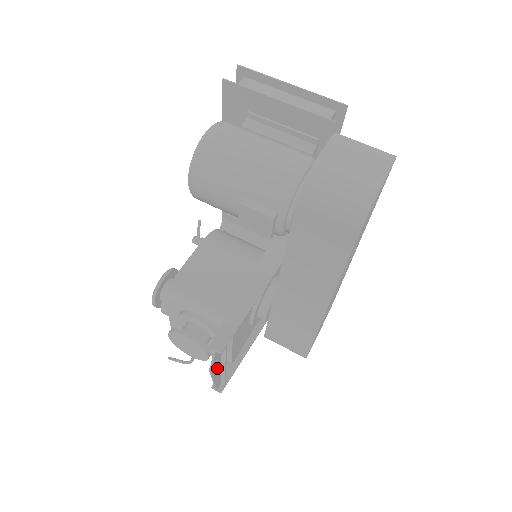
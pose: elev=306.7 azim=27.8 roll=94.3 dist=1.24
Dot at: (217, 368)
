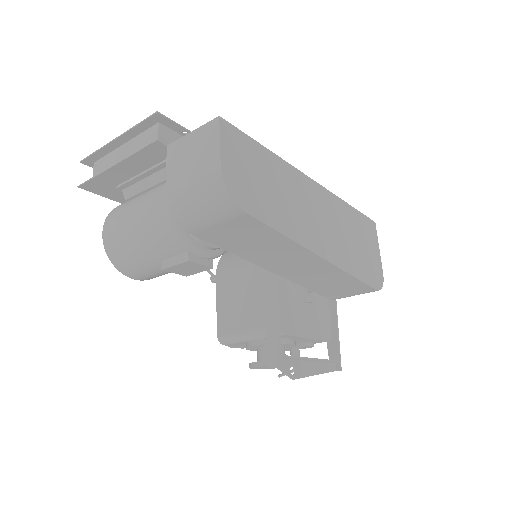
Dot at: (305, 367)
